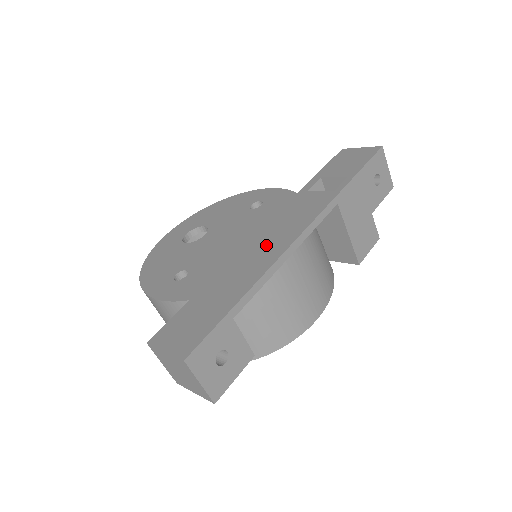
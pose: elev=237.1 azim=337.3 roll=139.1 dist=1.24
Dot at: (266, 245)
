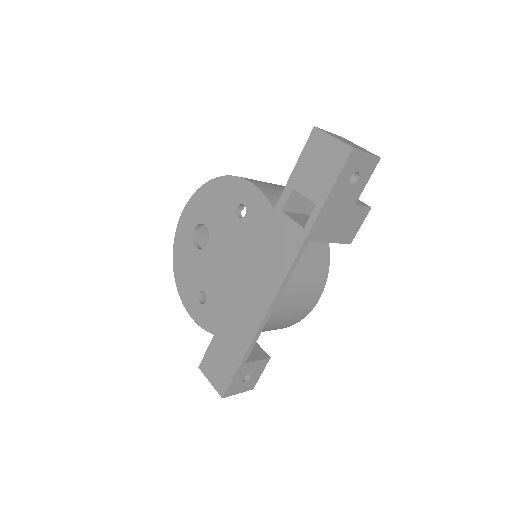
Dot at: (255, 292)
